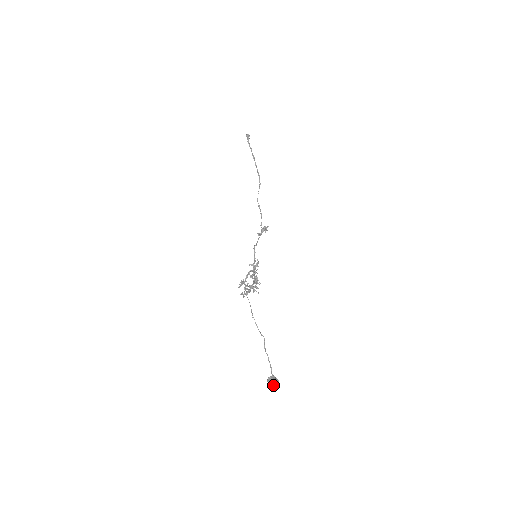
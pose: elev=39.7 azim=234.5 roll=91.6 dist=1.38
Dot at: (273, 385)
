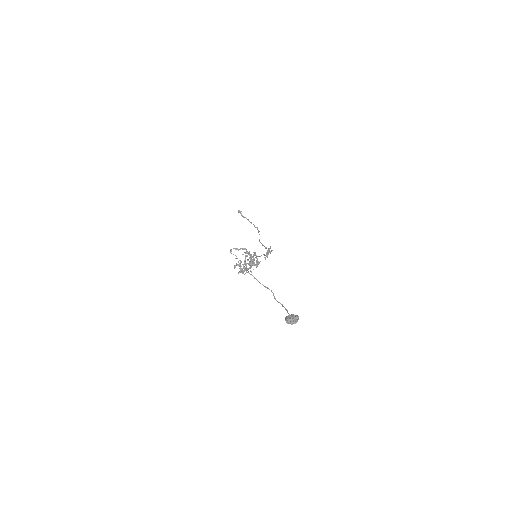
Dot at: (291, 319)
